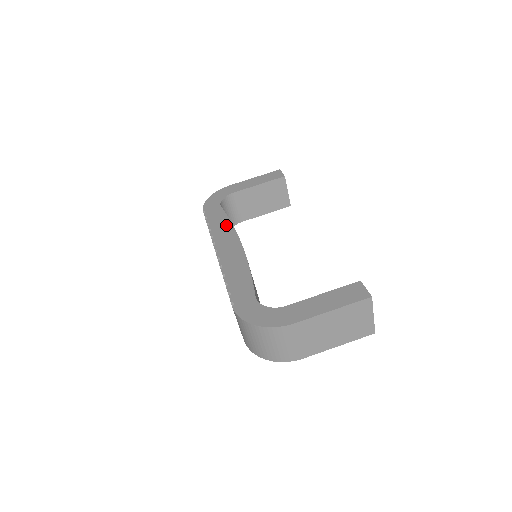
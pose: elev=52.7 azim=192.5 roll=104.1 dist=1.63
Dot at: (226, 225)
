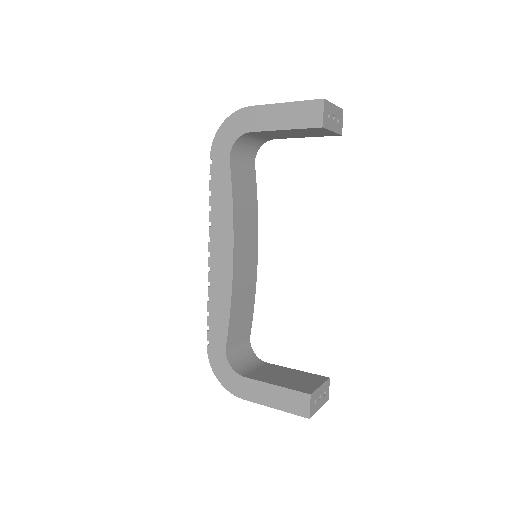
Dot at: (226, 210)
